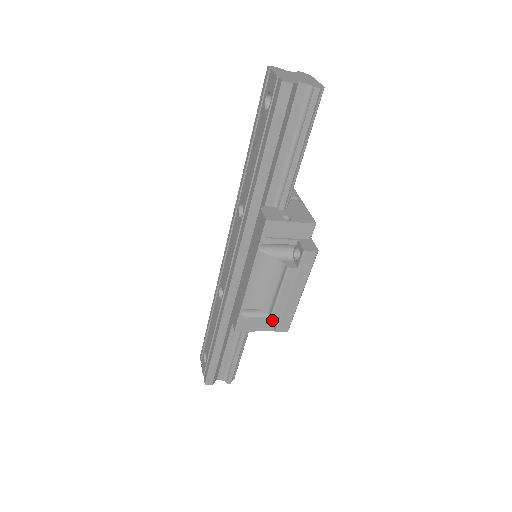
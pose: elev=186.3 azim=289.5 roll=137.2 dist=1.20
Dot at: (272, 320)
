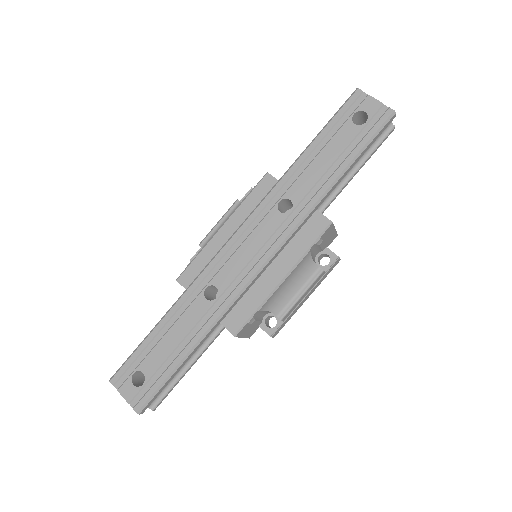
Dot at: (264, 325)
